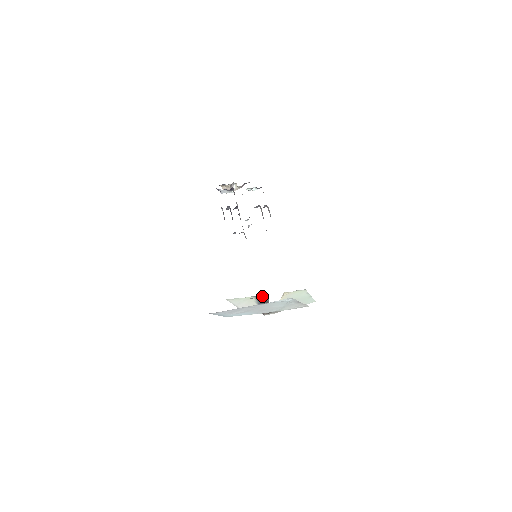
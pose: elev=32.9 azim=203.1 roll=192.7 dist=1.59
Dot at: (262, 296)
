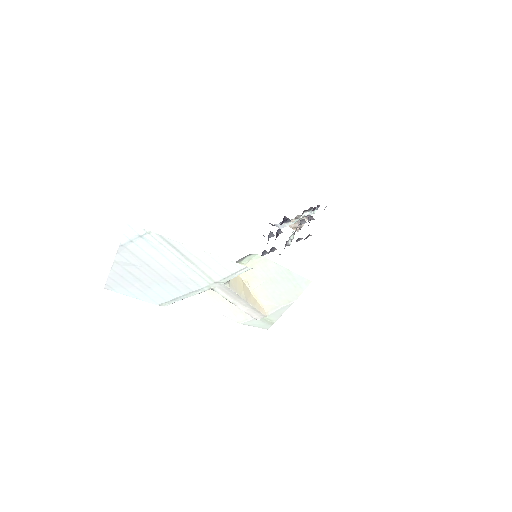
Dot at: occluded
